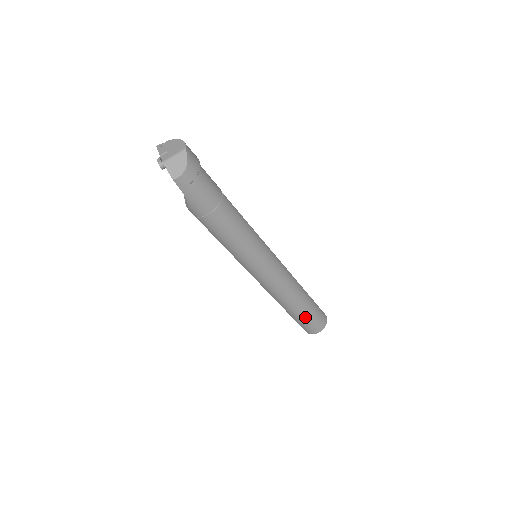
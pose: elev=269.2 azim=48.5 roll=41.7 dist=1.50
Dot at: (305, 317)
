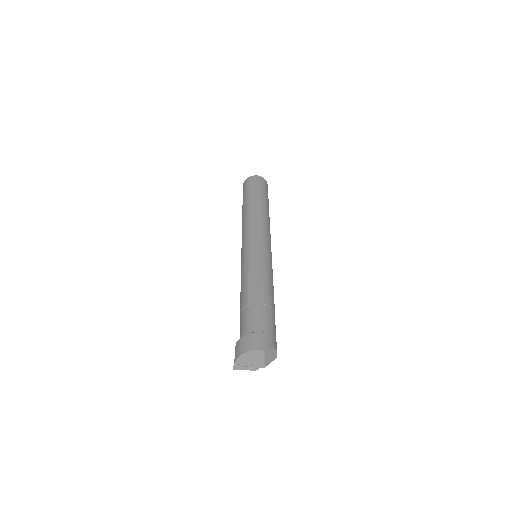
Dot at: occluded
